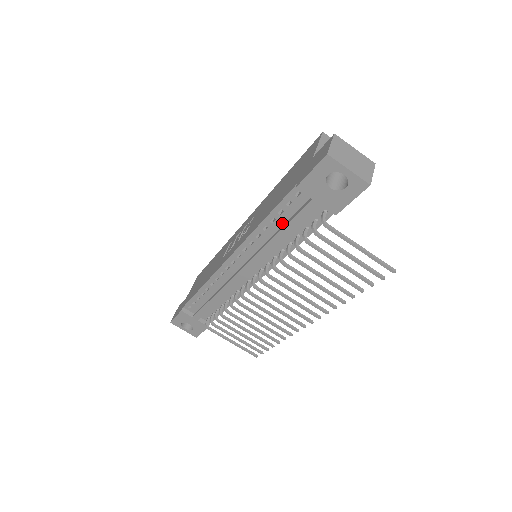
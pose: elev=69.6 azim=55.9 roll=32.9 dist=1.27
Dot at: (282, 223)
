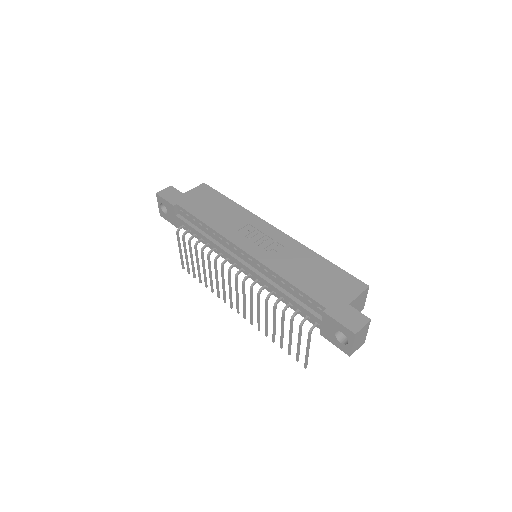
Dot at: (294, 294)
